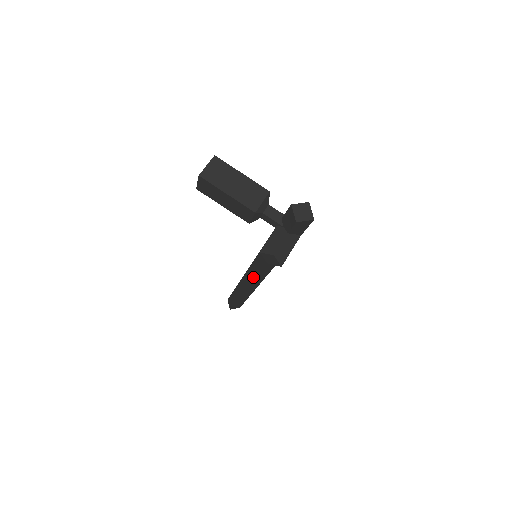
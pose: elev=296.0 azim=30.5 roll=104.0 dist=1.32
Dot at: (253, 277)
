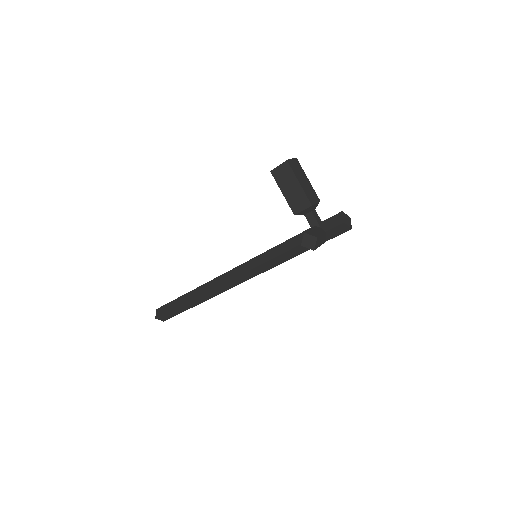
Dot at: (236, 276)
